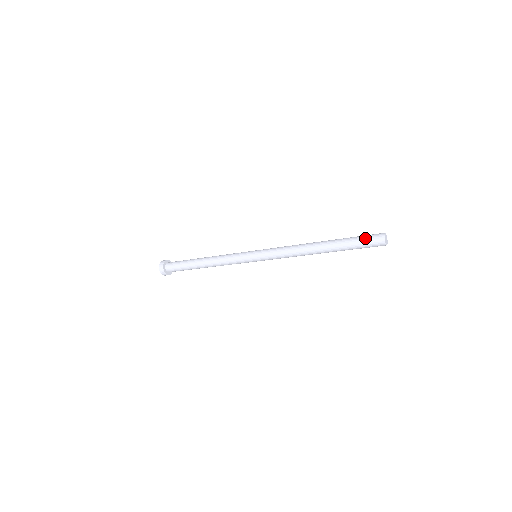
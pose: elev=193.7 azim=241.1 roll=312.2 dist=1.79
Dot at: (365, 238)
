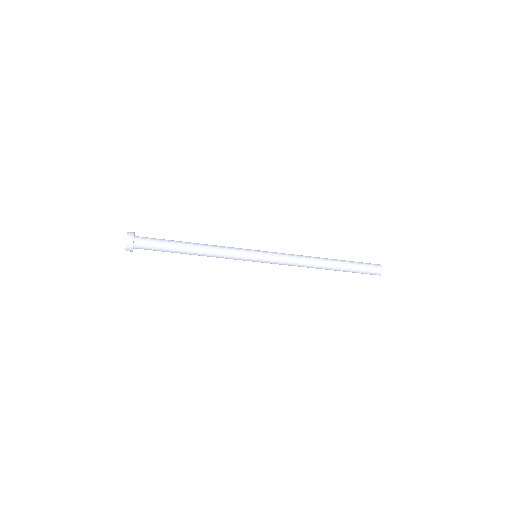
Dot at: (367, 264)
